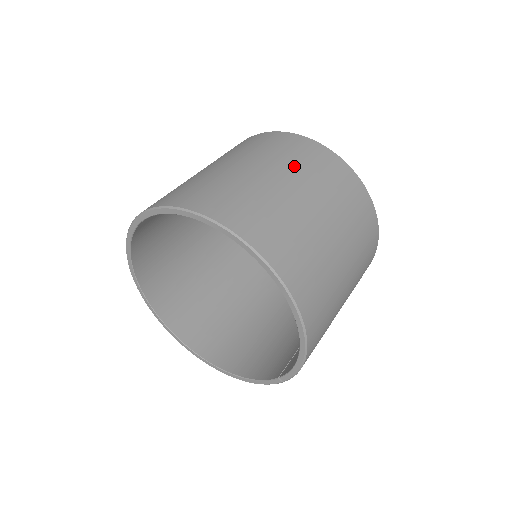
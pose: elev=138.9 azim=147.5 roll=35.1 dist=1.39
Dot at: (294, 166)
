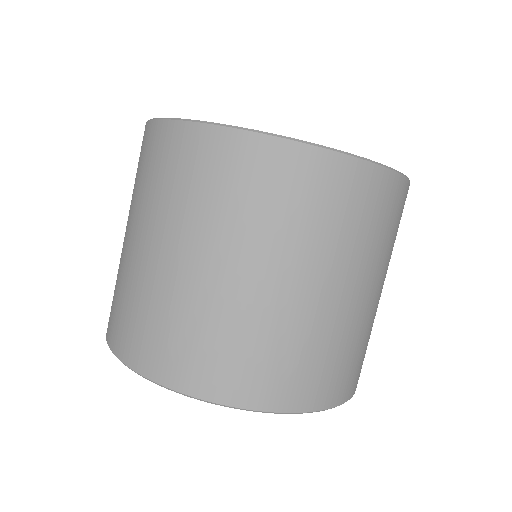
Dot at: (170, 209)
